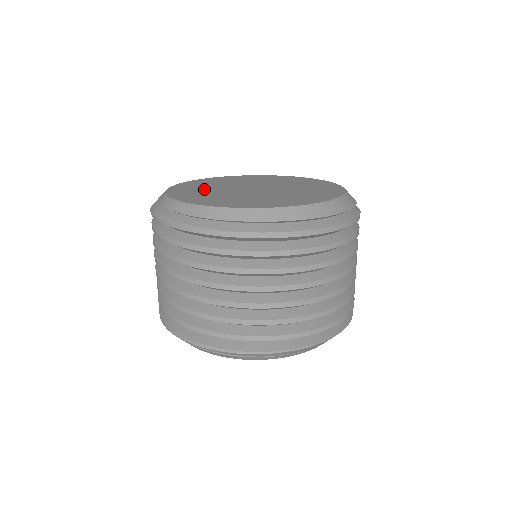
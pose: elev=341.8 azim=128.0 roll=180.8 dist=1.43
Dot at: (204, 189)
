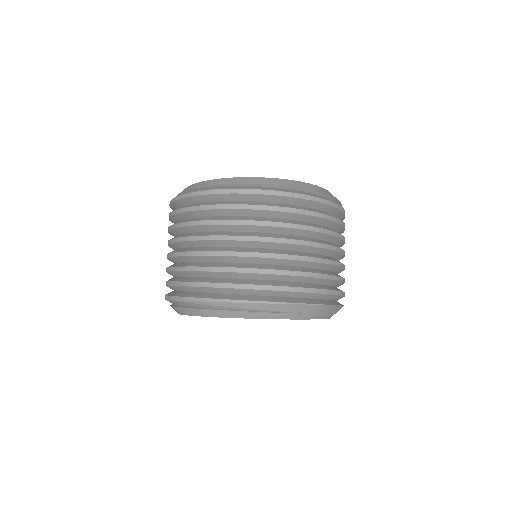
Dot at: occluded
